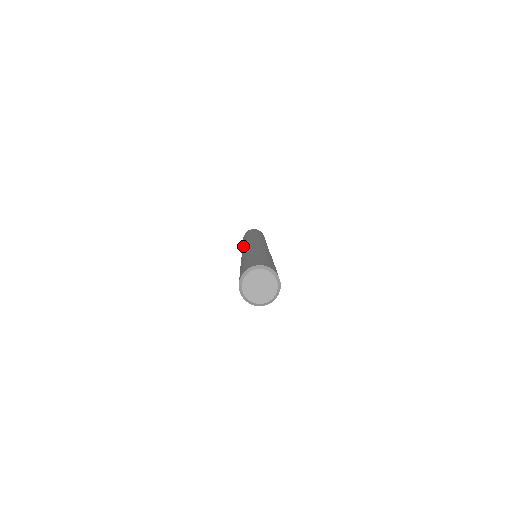
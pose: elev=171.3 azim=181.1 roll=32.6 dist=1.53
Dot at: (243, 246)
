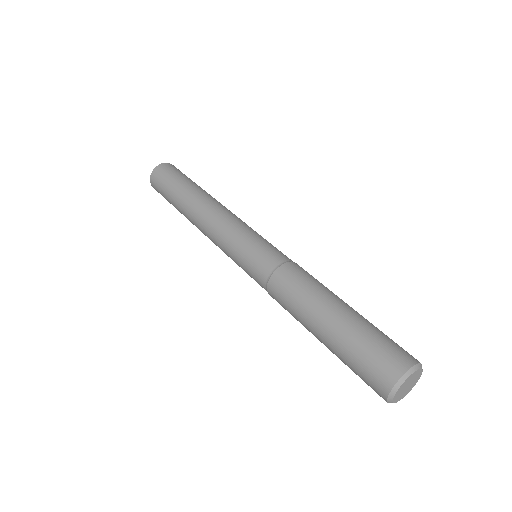
Dot at: (226, 229)
